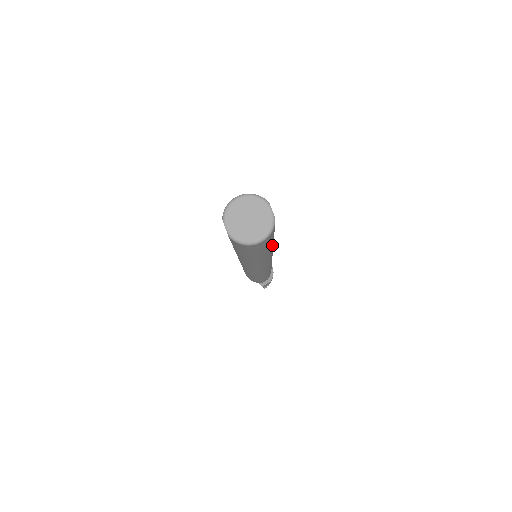
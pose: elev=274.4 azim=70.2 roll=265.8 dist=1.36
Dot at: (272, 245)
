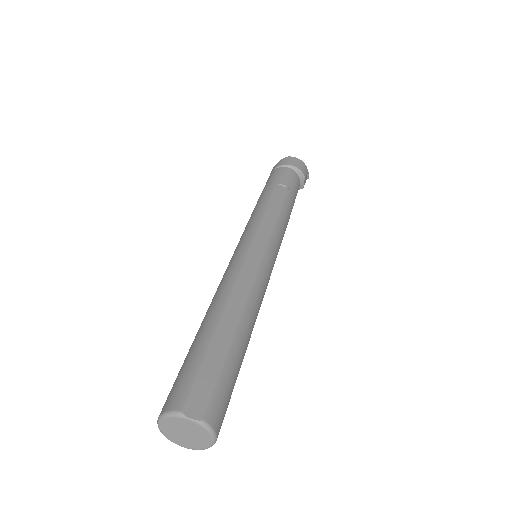
Dot at: (241, 338)
